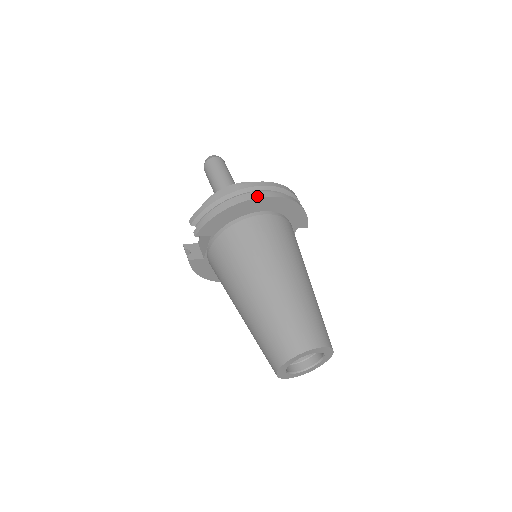
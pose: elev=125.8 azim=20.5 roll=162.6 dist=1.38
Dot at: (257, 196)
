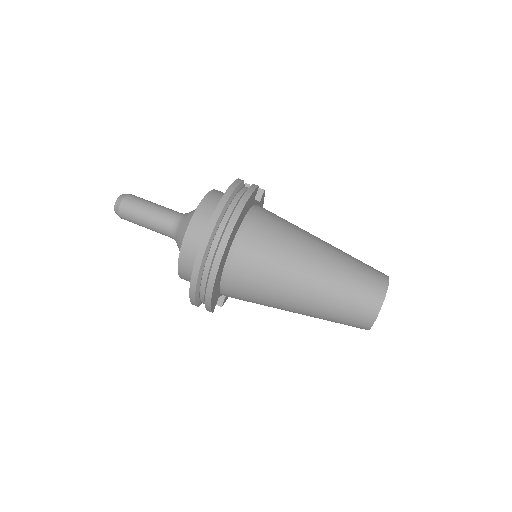
Dot at: (217, 264)
